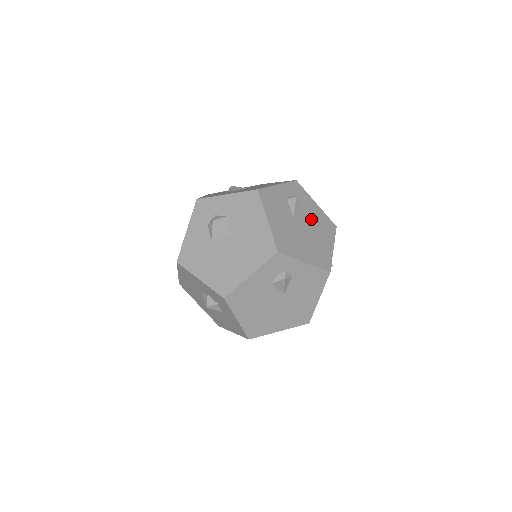
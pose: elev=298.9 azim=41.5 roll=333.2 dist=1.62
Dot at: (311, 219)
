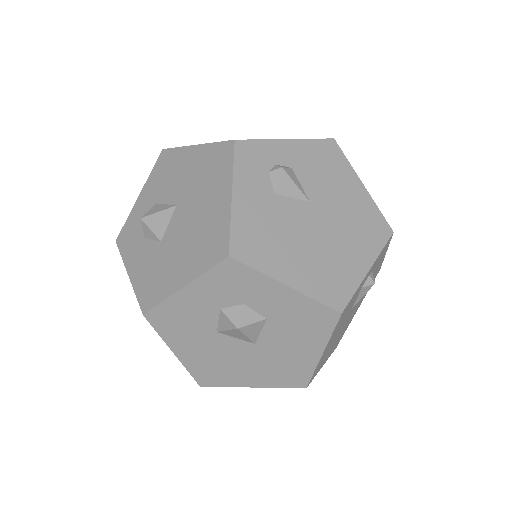
Dot at: occluded
